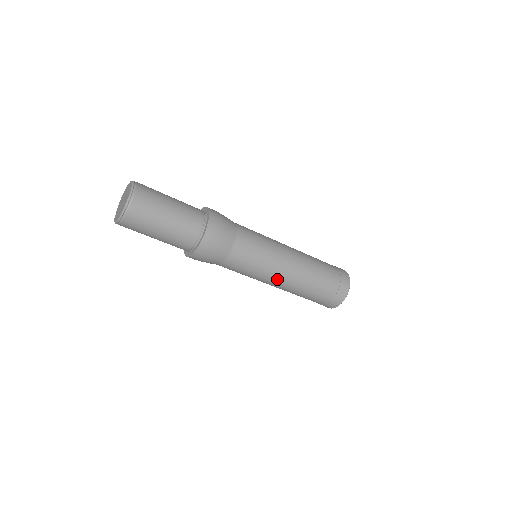
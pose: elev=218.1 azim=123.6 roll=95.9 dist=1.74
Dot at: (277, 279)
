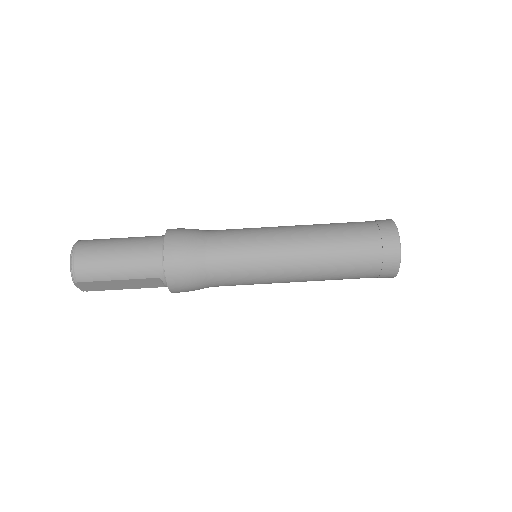
Dot at: (285, 235)
